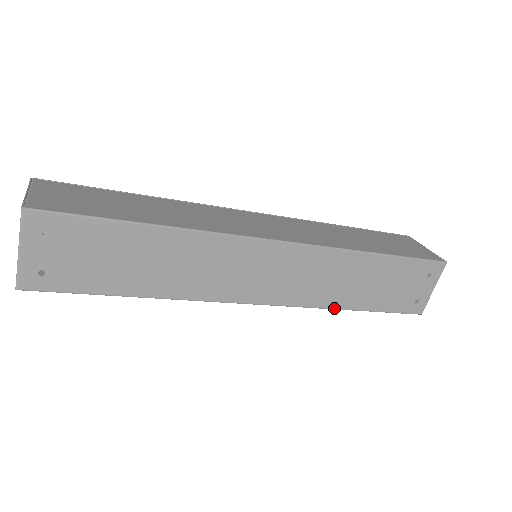
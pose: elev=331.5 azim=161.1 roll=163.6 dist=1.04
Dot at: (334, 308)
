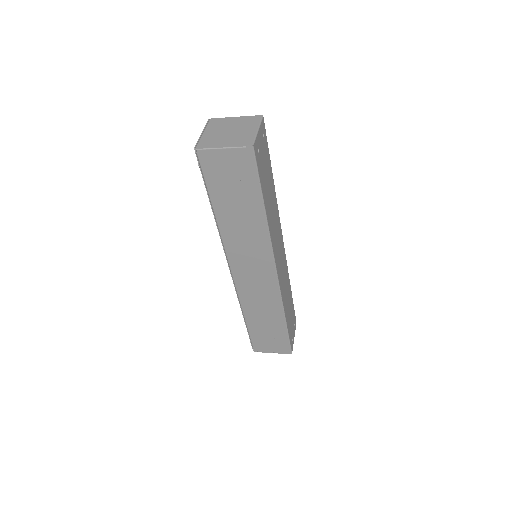
Dot at: (284, 310)
